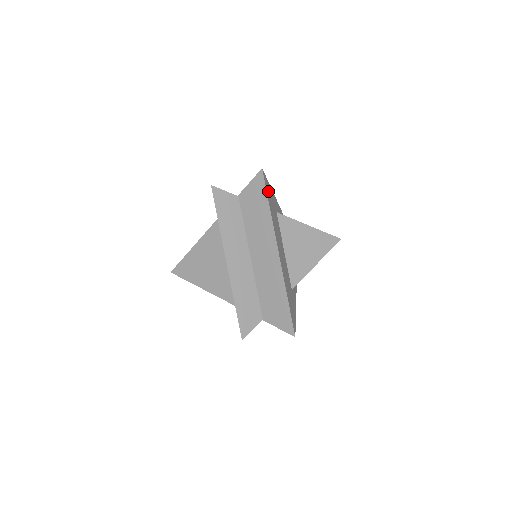
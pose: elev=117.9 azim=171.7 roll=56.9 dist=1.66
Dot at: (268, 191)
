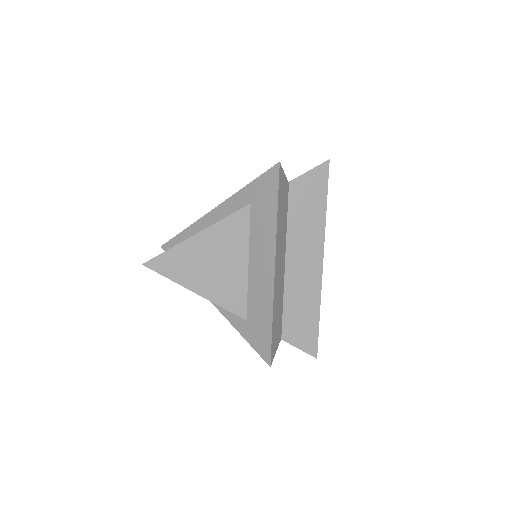
Dot at: occluded
